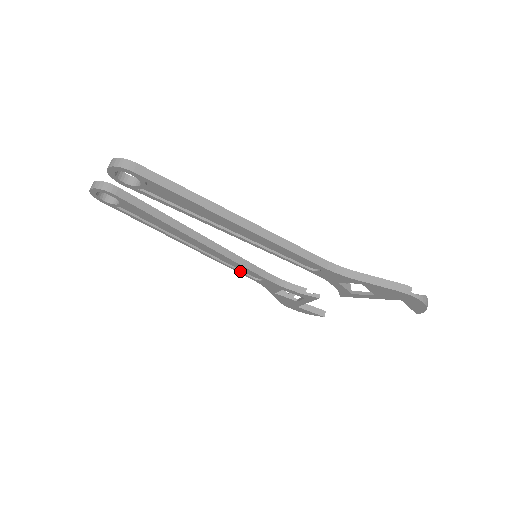
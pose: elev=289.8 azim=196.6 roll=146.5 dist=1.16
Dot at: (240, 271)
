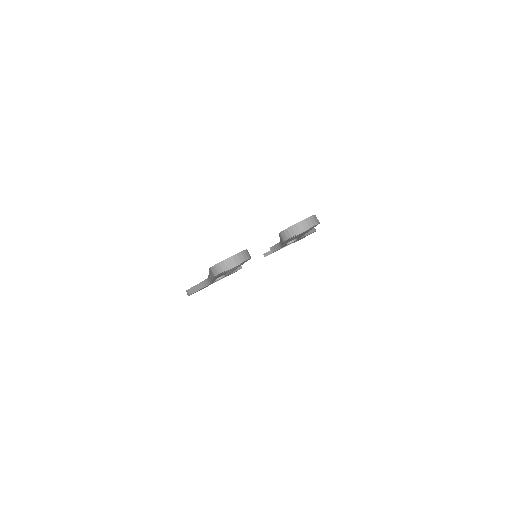
Dot at: occluded
